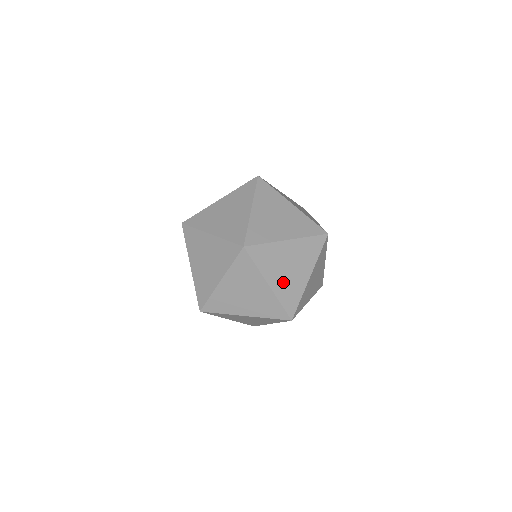
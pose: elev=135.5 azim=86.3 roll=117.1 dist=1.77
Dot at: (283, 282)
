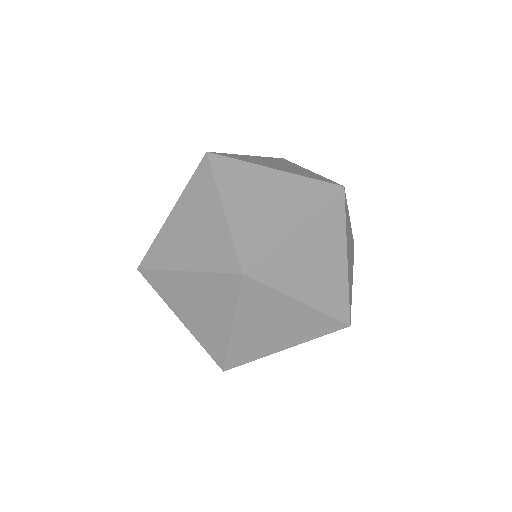
Dot at: (251, 335)
